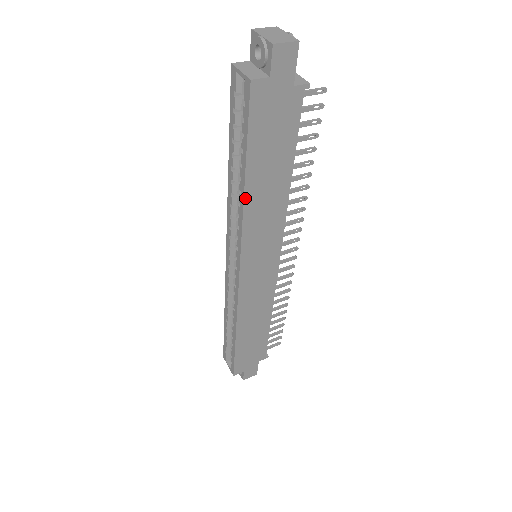
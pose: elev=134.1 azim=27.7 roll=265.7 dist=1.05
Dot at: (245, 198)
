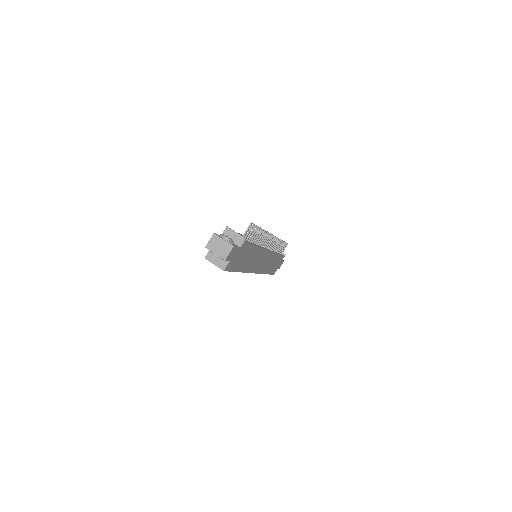
Dot at: (242, 272)
